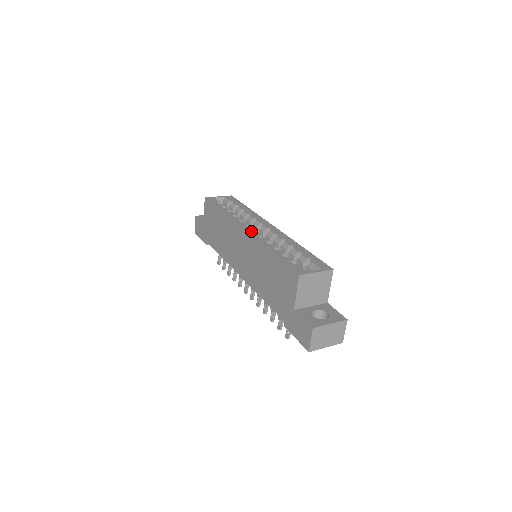
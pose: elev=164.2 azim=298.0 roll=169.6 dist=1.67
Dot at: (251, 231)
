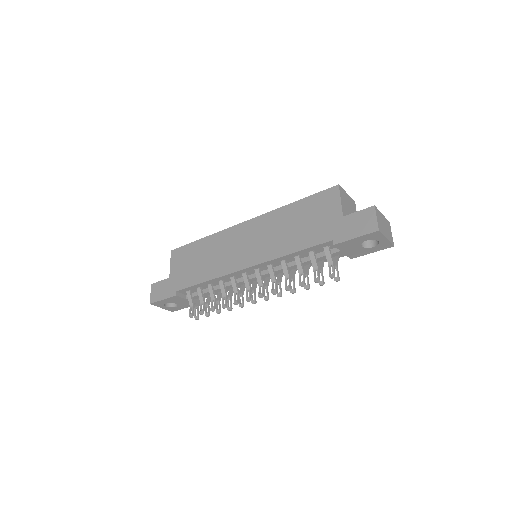
Dot at: occluded
